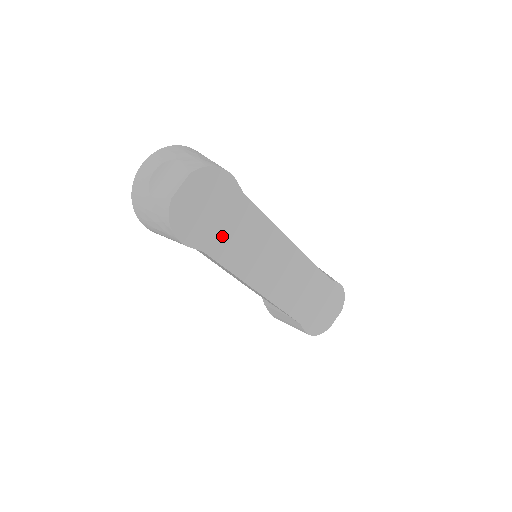
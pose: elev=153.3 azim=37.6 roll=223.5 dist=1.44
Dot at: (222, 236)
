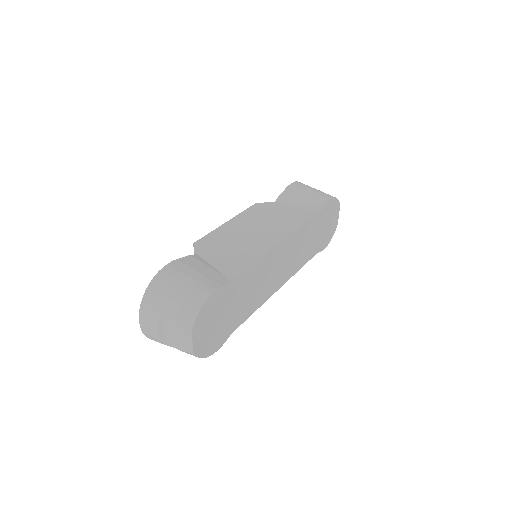
Dot at: (236, 312)
